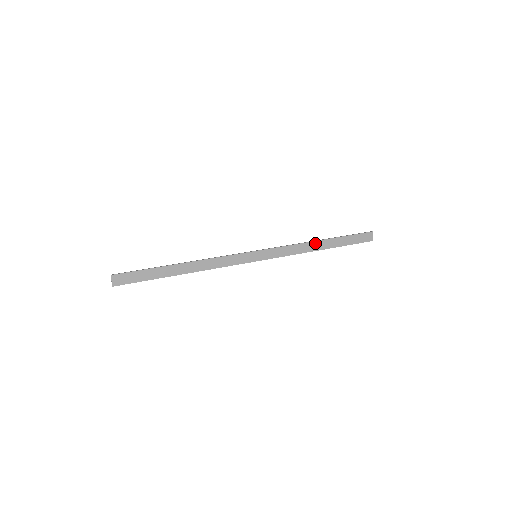
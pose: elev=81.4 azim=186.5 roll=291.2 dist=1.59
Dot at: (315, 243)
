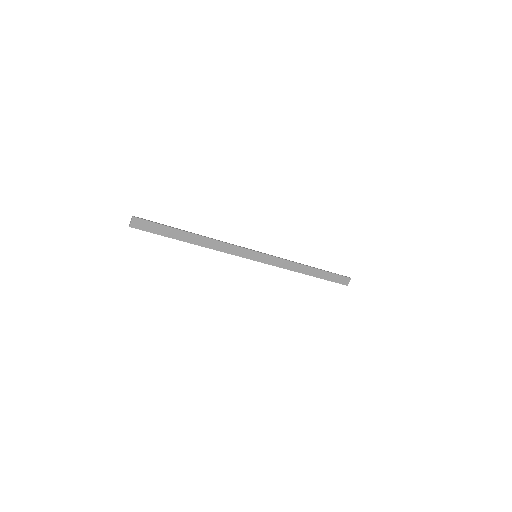
Dot at: (305, 267)
